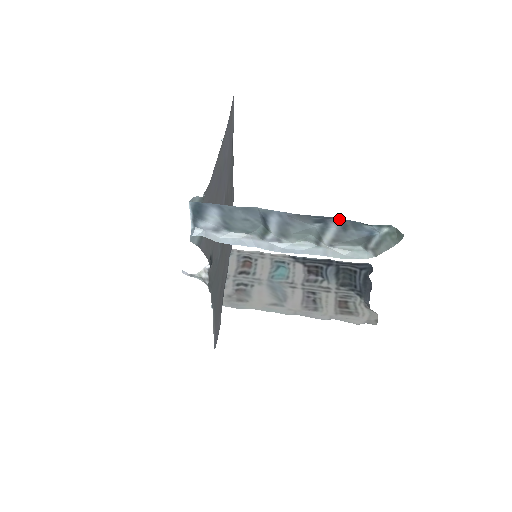
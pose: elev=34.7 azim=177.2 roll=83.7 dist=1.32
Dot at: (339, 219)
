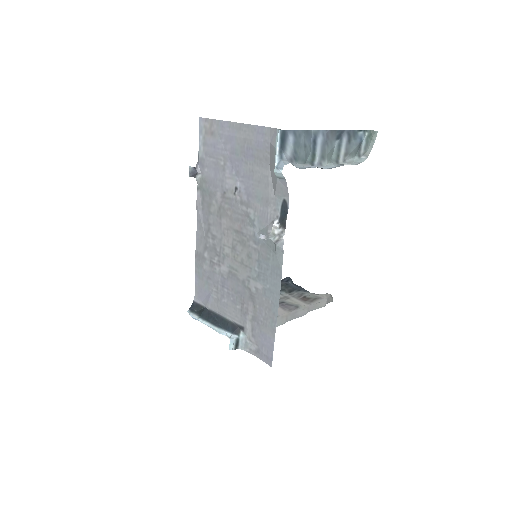
Dot at: (347, 131)
